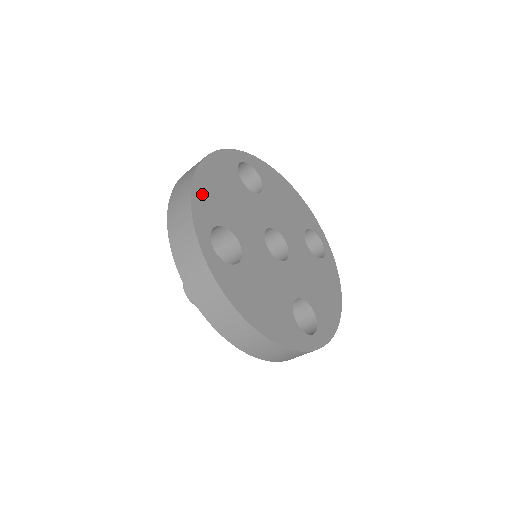
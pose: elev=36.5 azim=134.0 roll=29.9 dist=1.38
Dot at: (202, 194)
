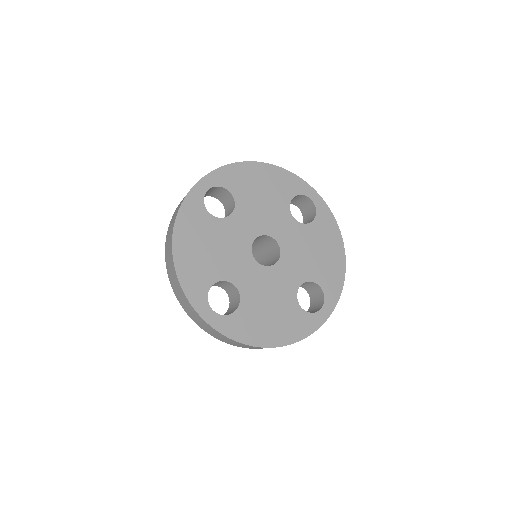
Dot at: (187, 270)
